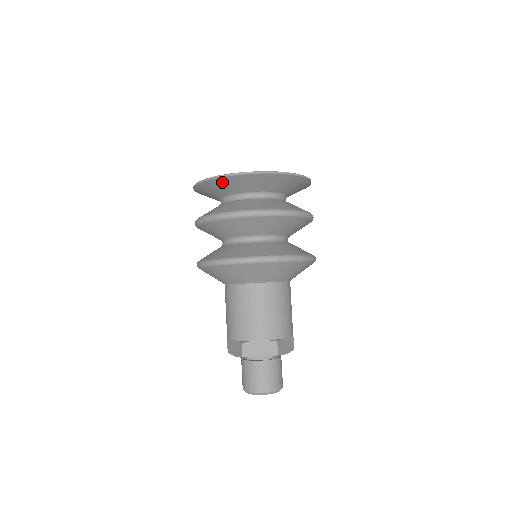
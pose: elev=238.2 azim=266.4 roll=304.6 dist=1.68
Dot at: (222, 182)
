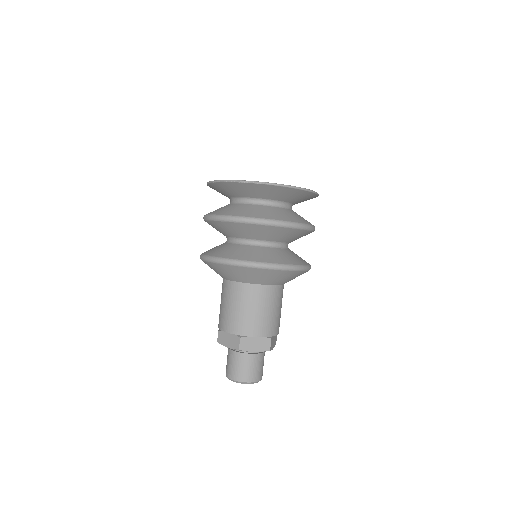
Dot at: (250, 187)
